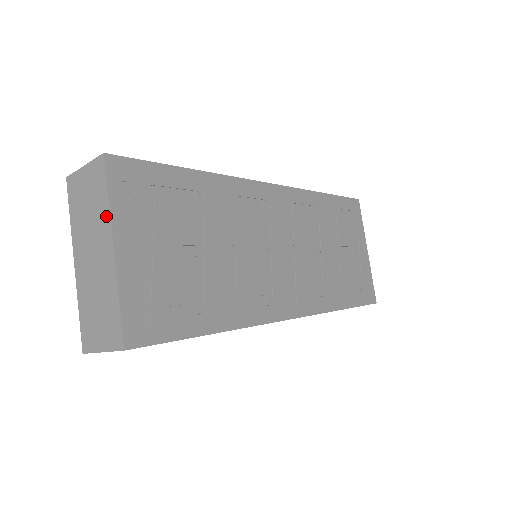
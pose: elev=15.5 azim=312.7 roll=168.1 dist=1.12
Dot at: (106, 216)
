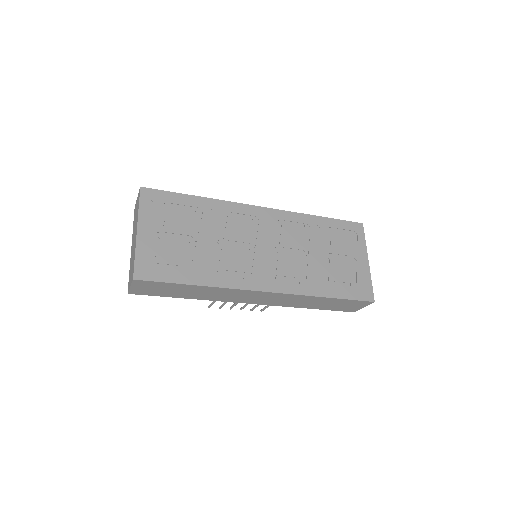
Dot at: (137, 216)
